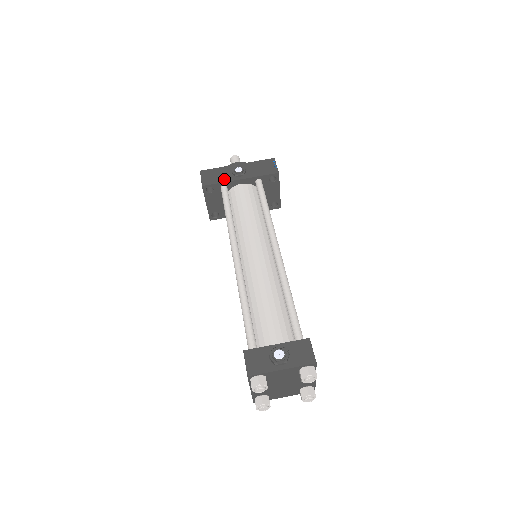
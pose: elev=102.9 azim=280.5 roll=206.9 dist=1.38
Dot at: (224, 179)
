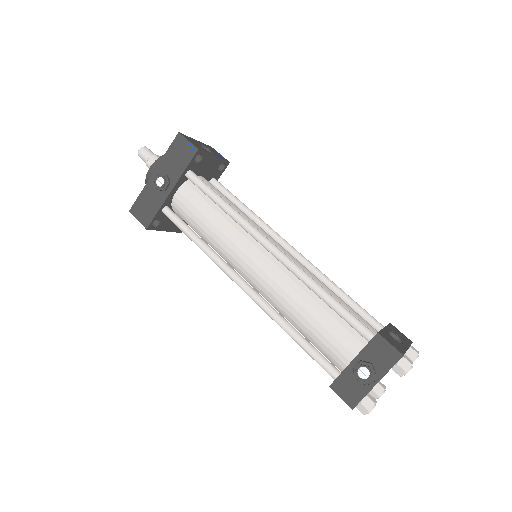
Dot at: (157, 204)
